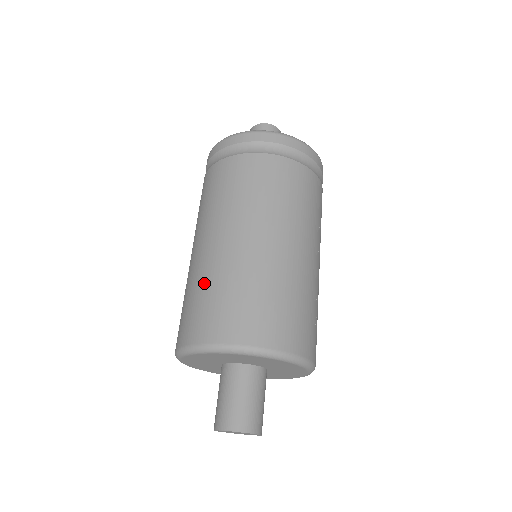
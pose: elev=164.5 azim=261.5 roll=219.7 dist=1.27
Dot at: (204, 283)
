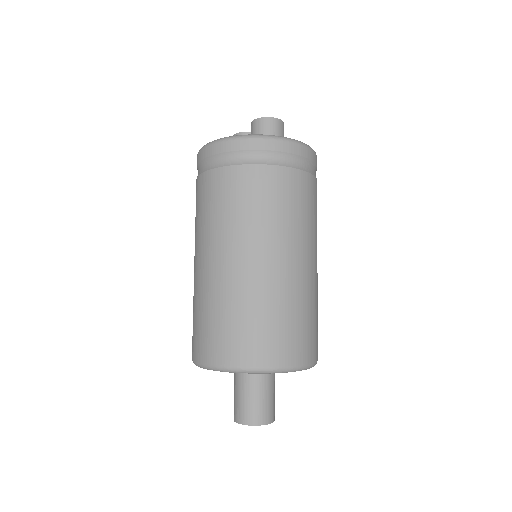
Dot at: (250, 306)
